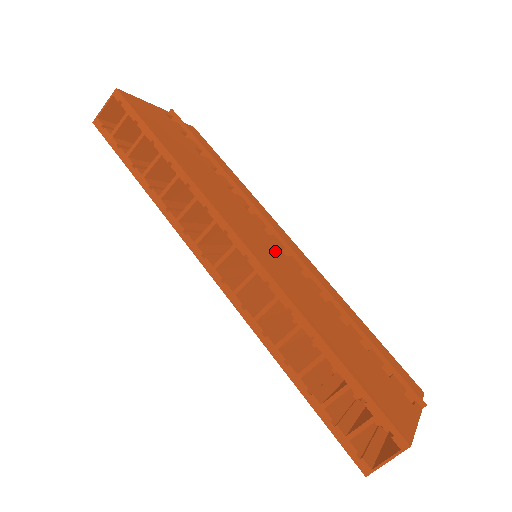
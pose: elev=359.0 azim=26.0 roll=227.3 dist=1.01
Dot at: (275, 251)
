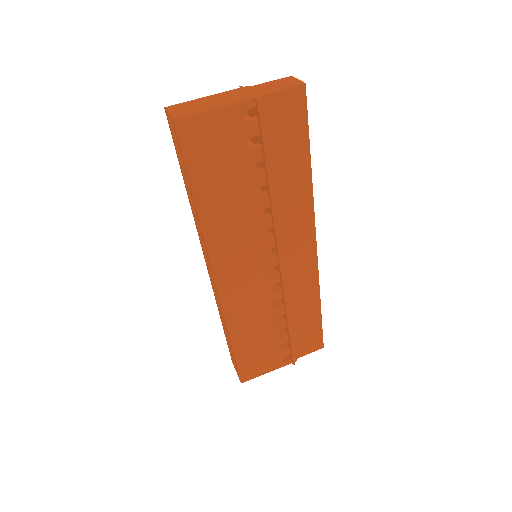
Dot at: (255, 276)
